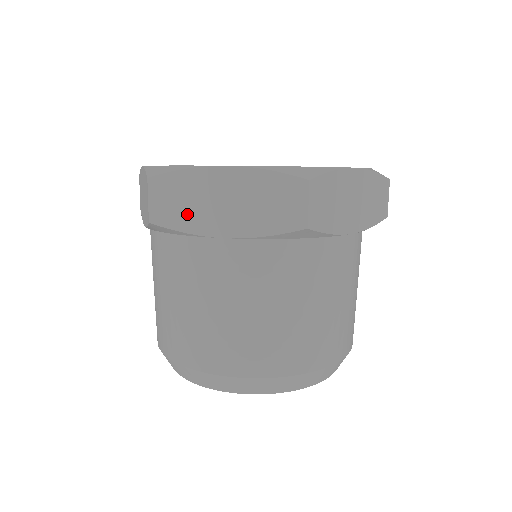
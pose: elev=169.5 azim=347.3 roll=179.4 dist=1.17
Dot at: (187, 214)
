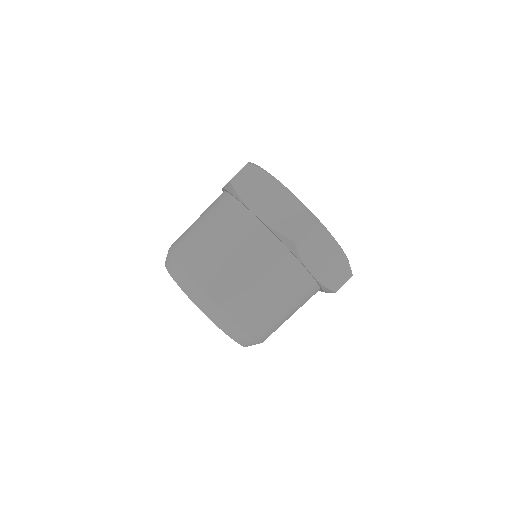
Dot at: (310, 252)
